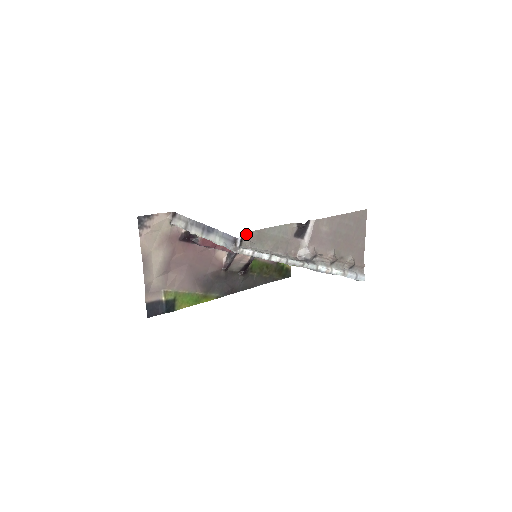
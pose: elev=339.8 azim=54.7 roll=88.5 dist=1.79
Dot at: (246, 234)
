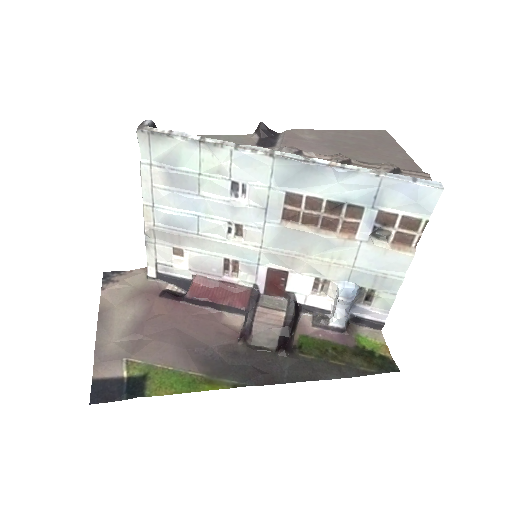
Dot at: occluded
